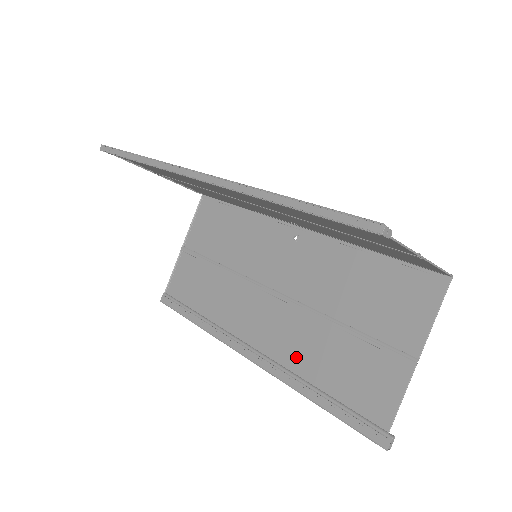
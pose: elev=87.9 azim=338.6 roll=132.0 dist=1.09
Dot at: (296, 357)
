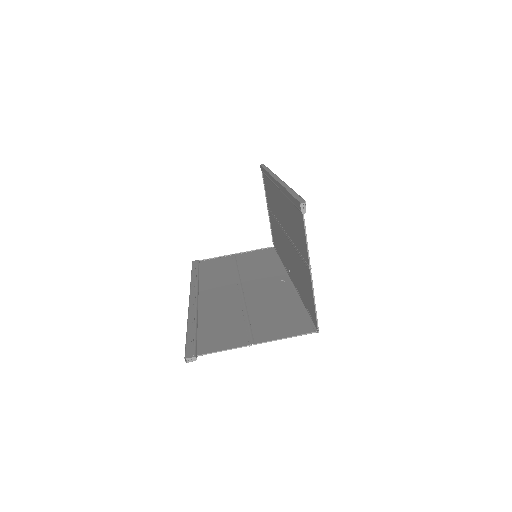
Dot at: (209, 311)
